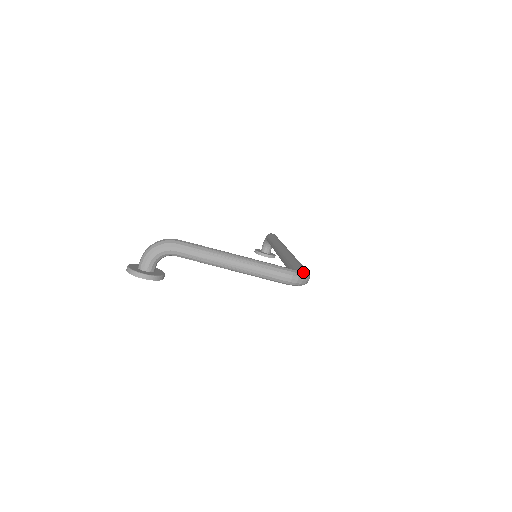
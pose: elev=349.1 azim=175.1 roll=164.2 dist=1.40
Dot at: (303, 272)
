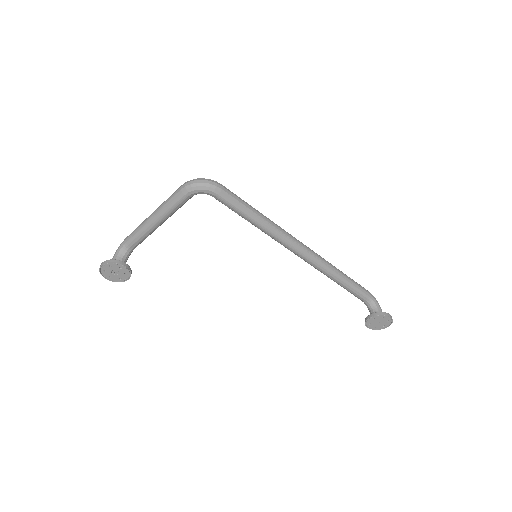
Dot at: occluded
